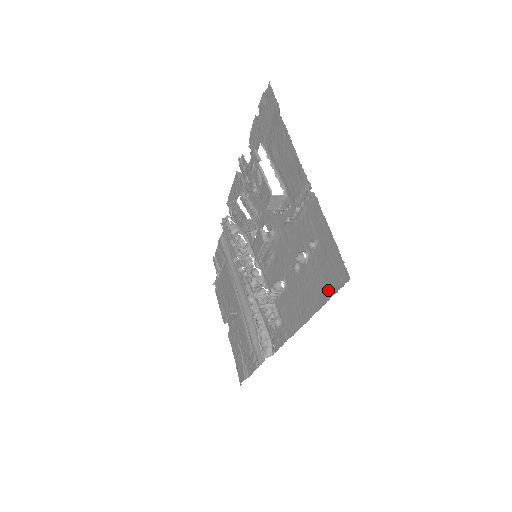
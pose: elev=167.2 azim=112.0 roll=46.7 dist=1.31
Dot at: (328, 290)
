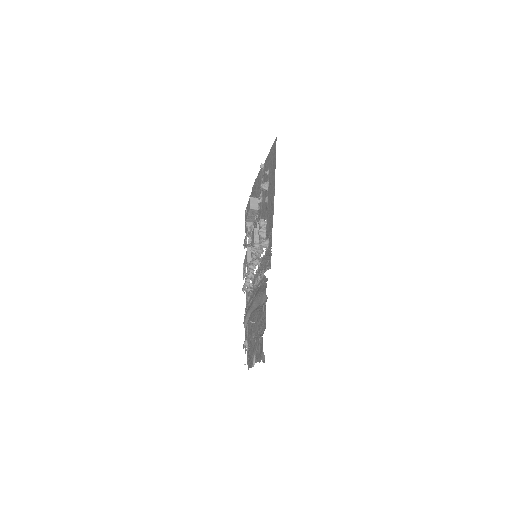
Dot at: (274, 163)
